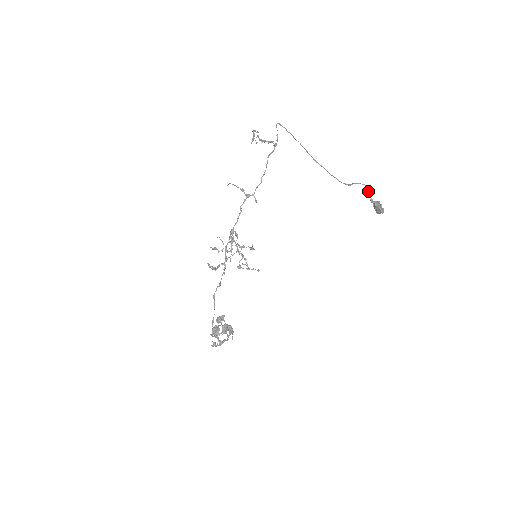
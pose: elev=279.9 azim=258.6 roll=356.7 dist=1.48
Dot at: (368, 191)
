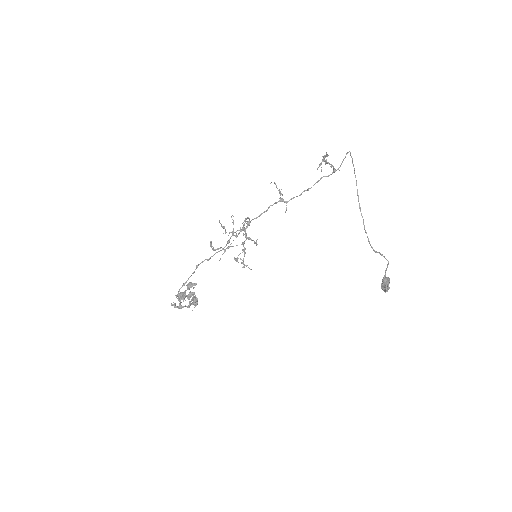
Dot at: (387, 267)
